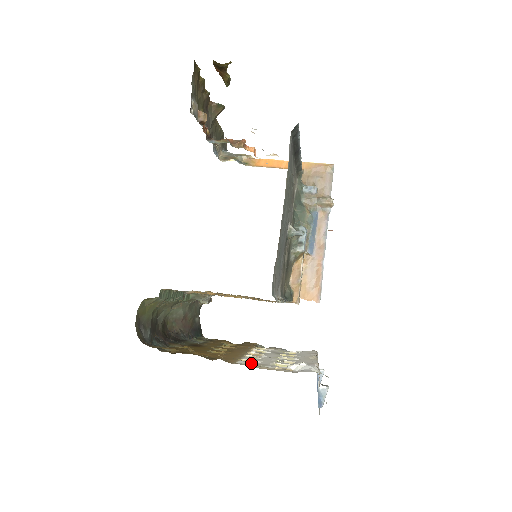
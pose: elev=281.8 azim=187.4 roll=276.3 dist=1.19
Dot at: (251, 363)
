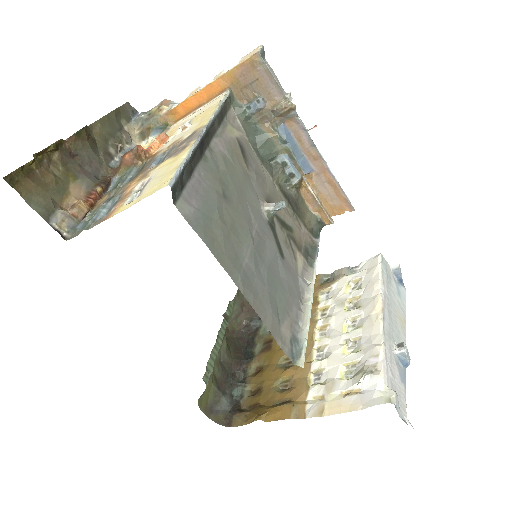
Dot at: (320, 391)
